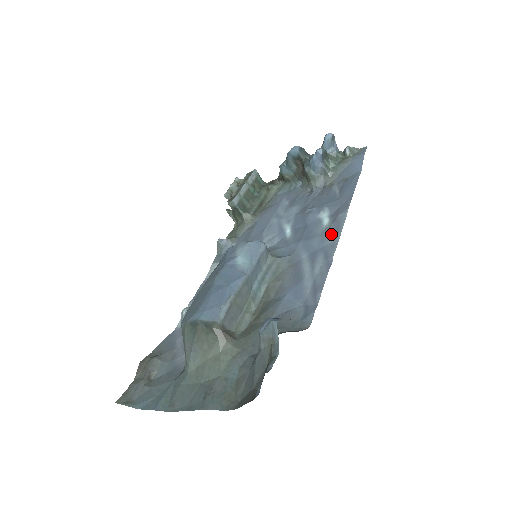
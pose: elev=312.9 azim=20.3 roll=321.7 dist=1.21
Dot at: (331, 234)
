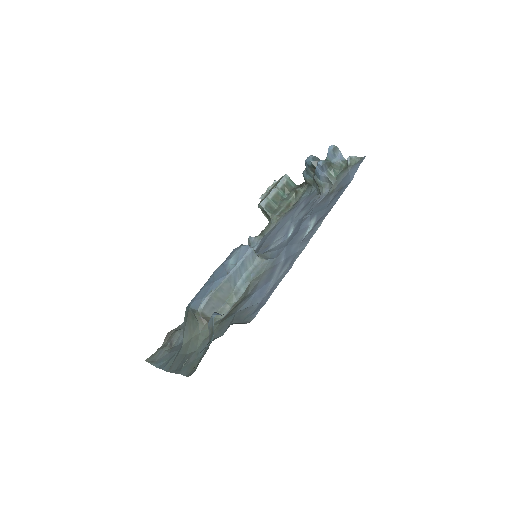
Dot at: (304, 242)
